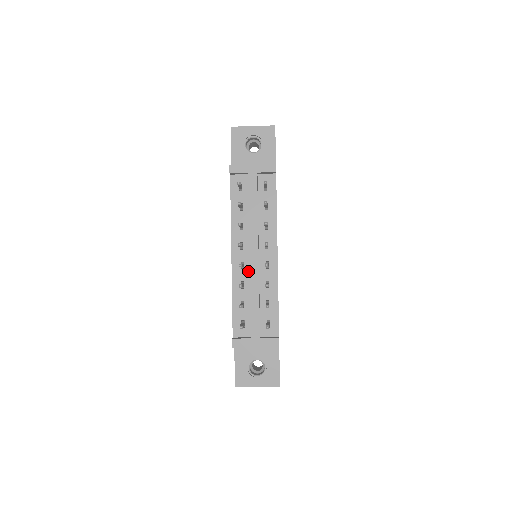
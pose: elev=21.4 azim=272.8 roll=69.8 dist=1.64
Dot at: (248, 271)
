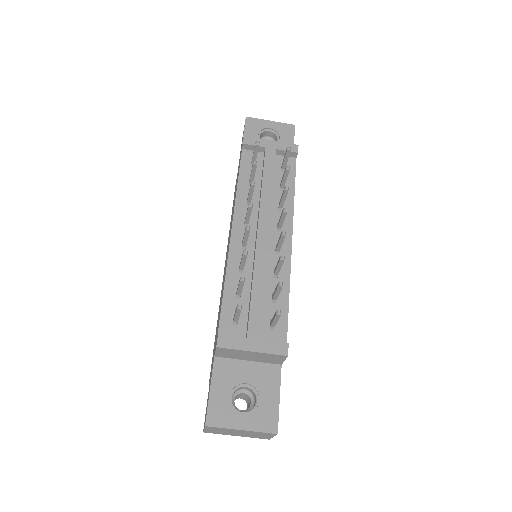
Dot at: (251, 253)
